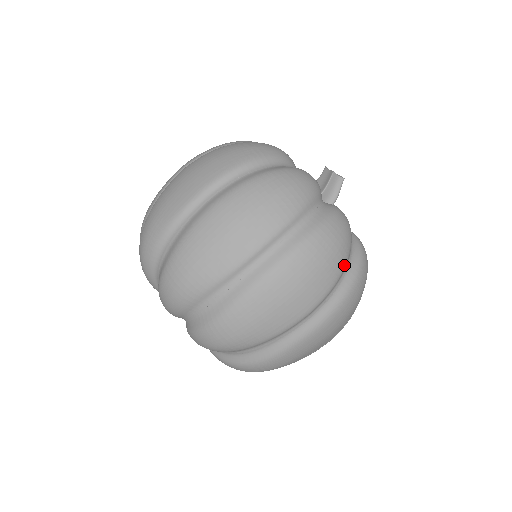
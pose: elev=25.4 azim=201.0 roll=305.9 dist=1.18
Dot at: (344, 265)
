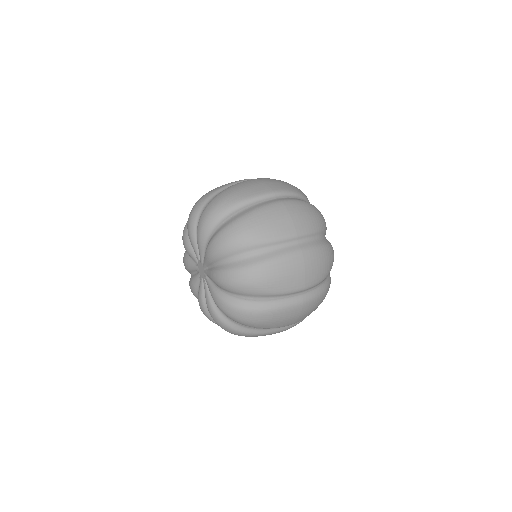
Dot at: occluded
